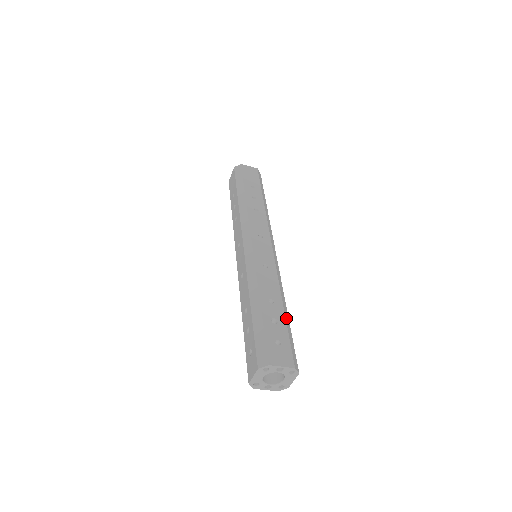
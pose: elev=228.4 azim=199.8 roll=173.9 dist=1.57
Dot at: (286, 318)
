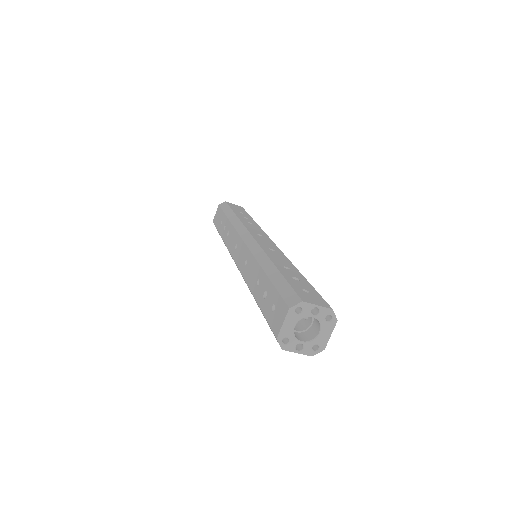
Dot at: occluded
